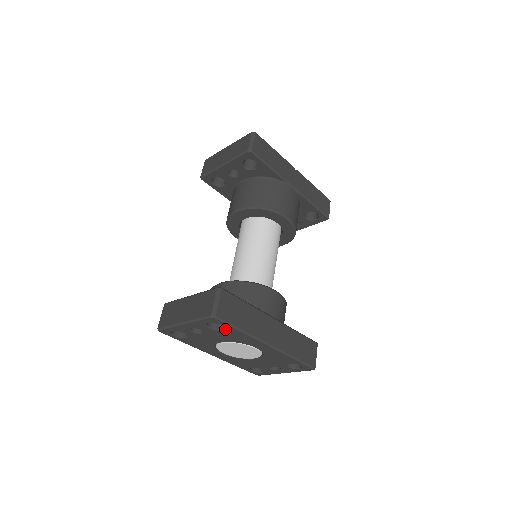
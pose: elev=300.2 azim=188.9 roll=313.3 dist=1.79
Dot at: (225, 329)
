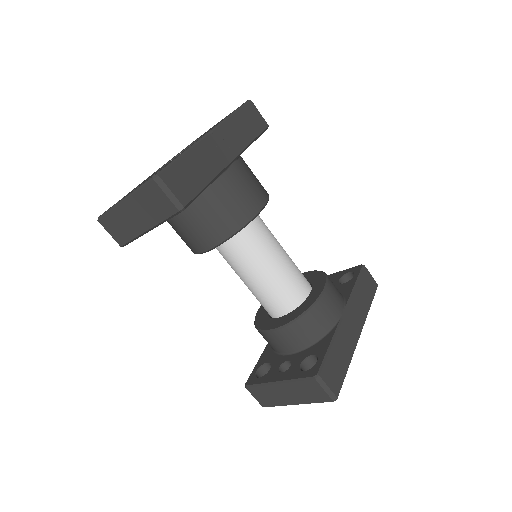
Dot at: occluded
